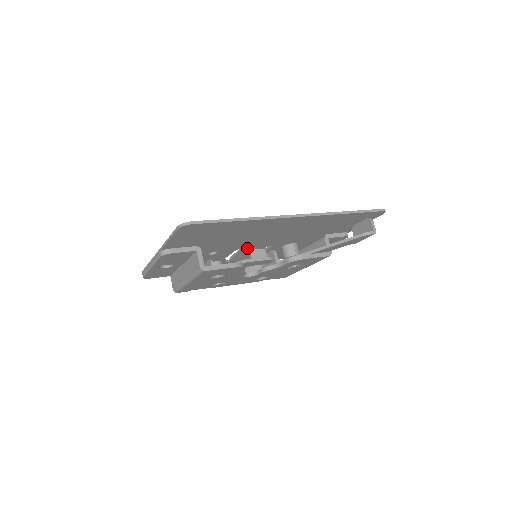
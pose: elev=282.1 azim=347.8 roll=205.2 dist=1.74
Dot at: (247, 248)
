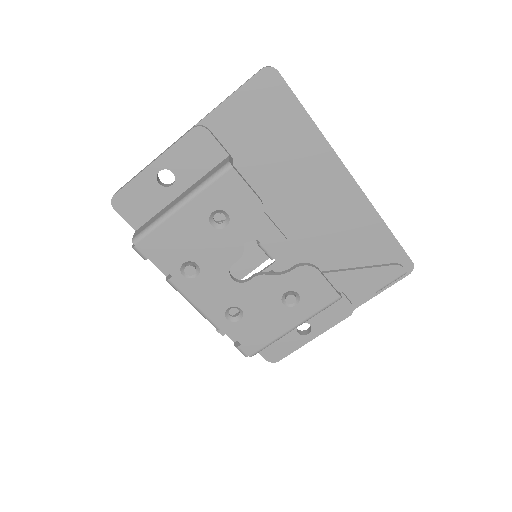
Dot at: occluded
